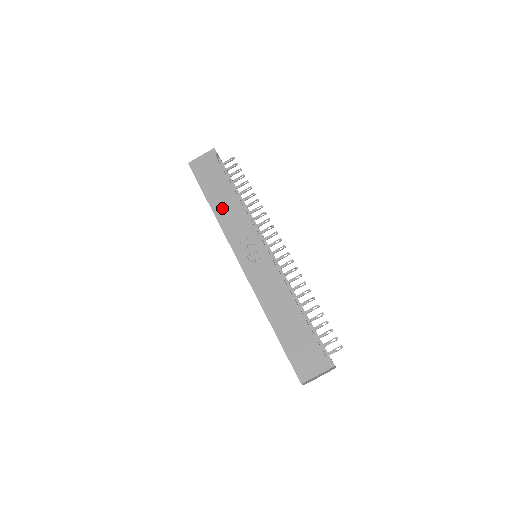
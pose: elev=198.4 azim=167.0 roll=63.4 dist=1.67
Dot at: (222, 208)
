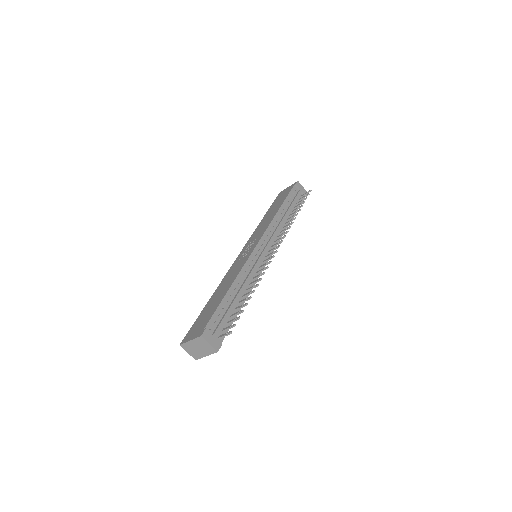
Dot at: (265, 220)
